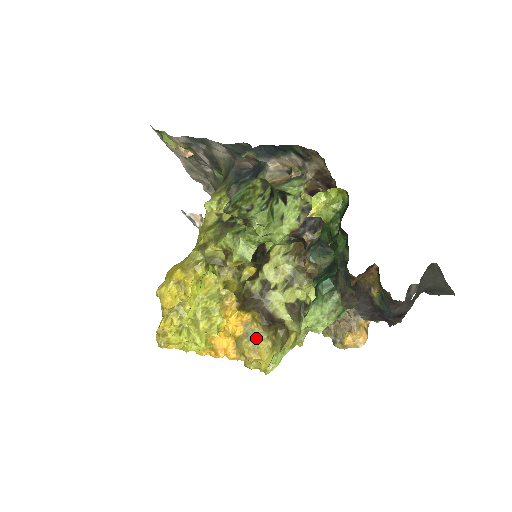
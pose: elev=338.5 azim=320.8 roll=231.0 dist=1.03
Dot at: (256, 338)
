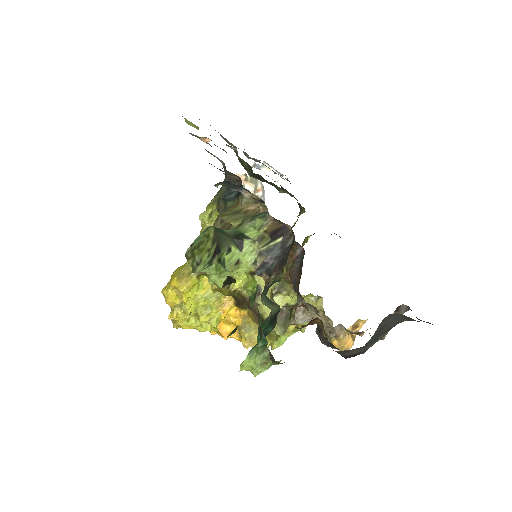
Dot at: (252, 330)
